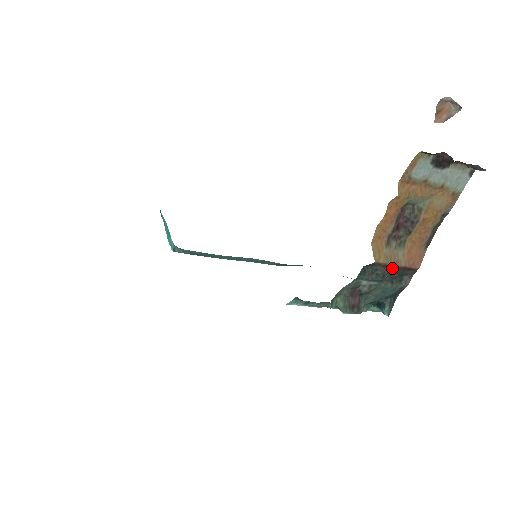
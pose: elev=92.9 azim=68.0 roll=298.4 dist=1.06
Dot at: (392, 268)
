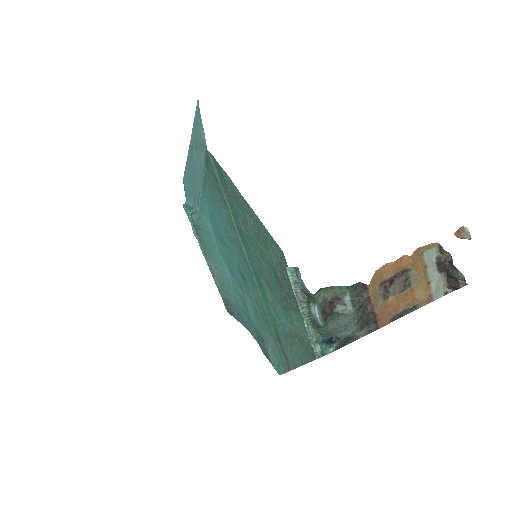
Dot at: (369, 307)
